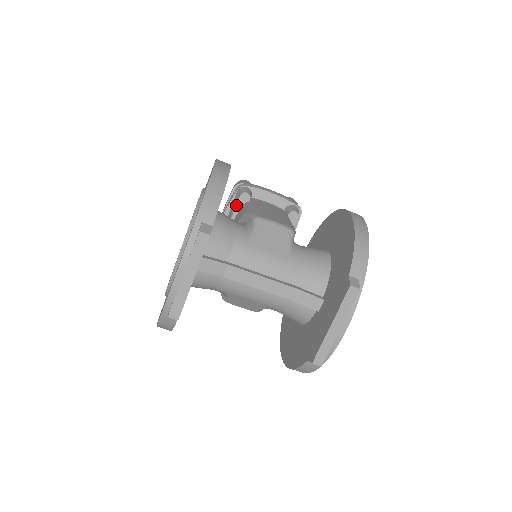
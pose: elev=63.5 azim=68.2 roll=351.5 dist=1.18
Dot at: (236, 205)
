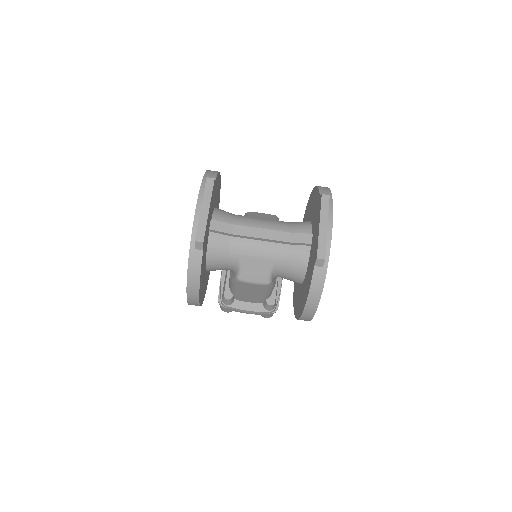
Dot at: occluded
